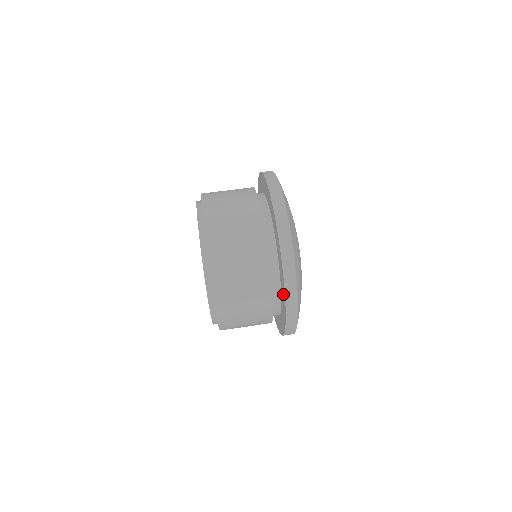
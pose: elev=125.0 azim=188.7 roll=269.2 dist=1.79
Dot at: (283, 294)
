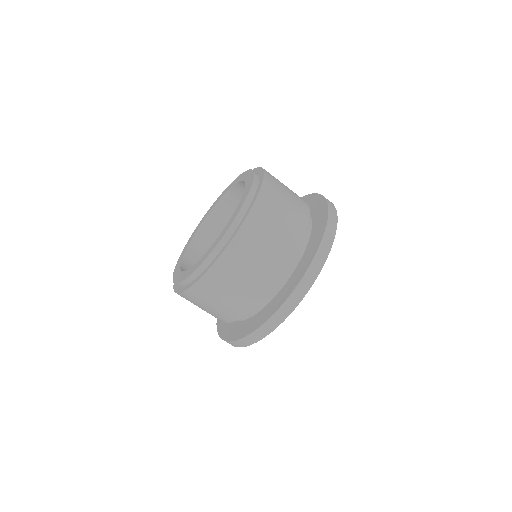
Dot at: (266, 315)
